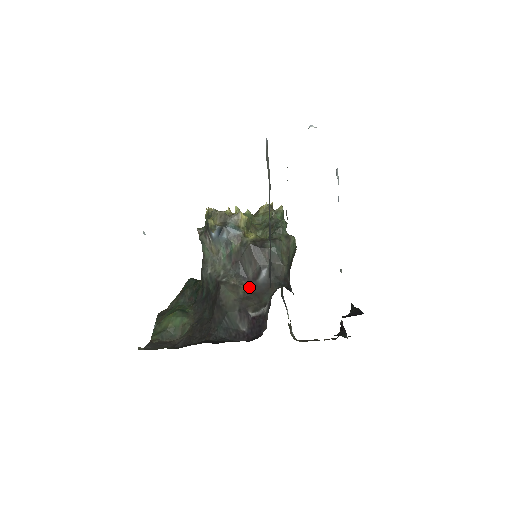
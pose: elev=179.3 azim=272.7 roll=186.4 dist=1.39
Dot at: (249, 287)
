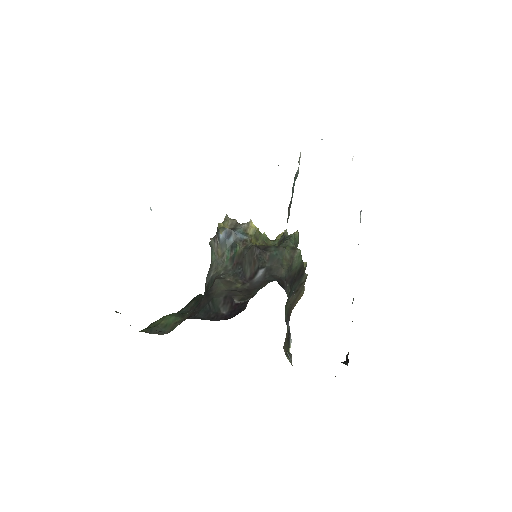
Dot at: (244, 285)
